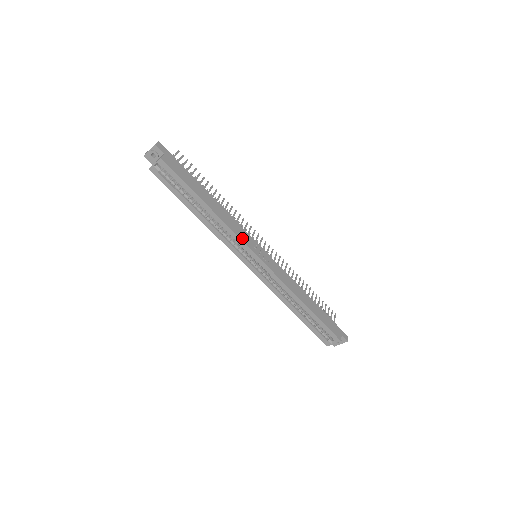
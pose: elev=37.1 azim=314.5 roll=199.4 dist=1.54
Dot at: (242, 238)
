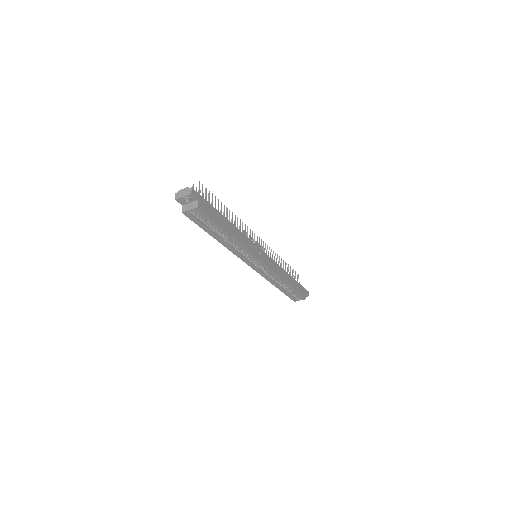
Dot at: (252, 251)
